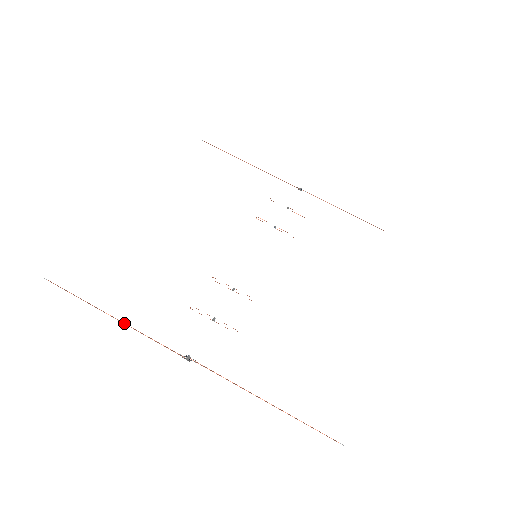
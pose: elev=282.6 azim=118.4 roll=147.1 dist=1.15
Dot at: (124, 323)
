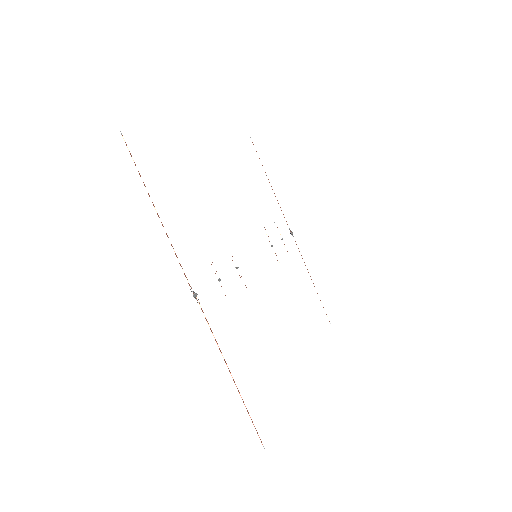
Dot at: occluded
